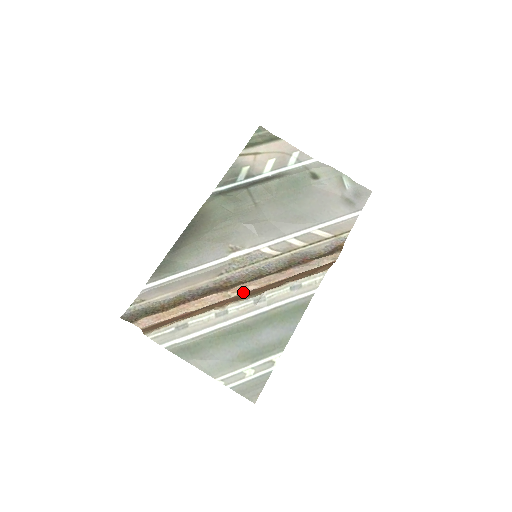
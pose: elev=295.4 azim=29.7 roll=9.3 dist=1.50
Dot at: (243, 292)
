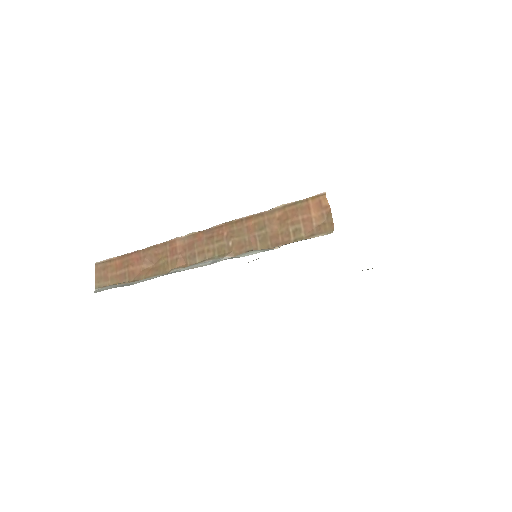
Dot at: (198, 232)
